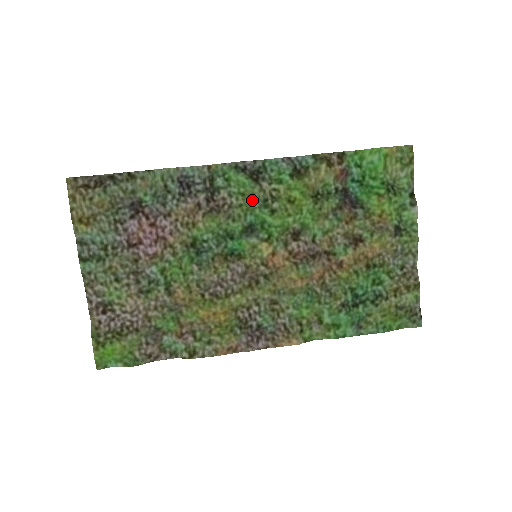
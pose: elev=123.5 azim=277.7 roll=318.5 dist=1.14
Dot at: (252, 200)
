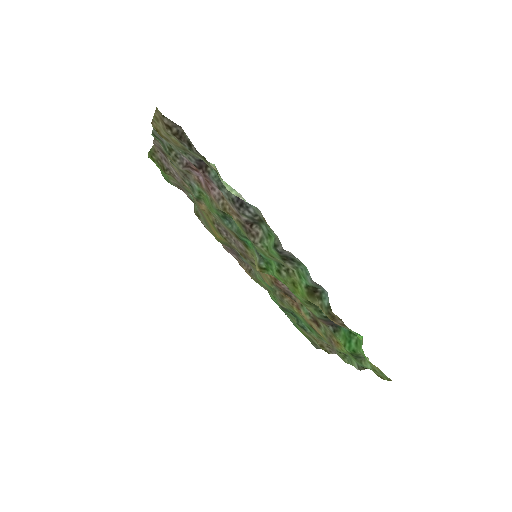
Dot at: (272, 257)
